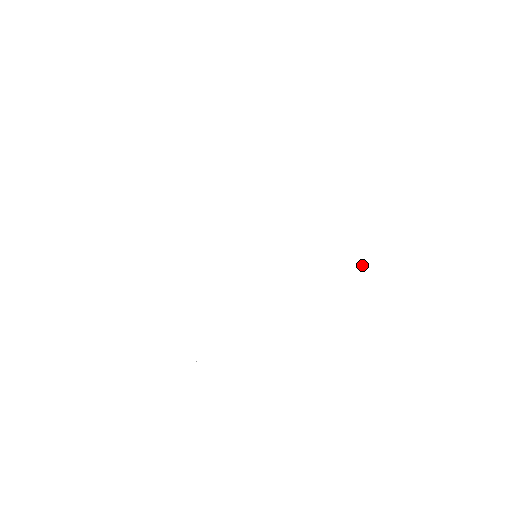
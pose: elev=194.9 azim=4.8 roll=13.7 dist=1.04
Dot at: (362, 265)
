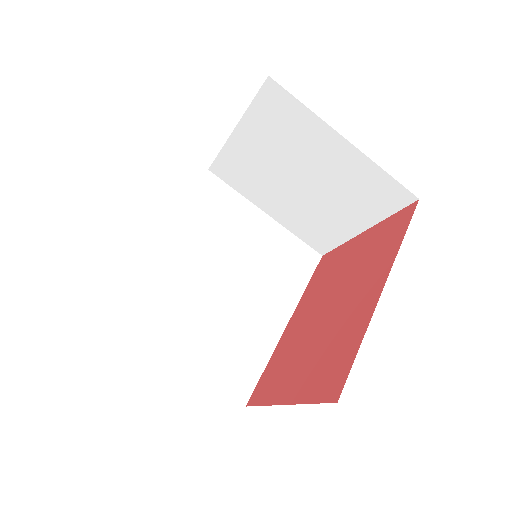
Dot at: occluded
